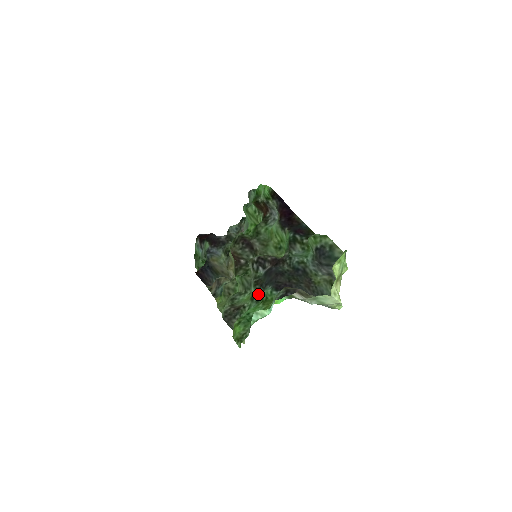
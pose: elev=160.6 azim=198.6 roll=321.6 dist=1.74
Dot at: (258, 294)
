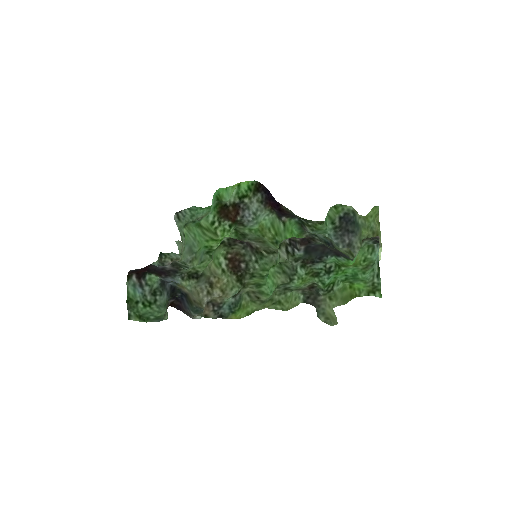
Dot at: (321, 267)
